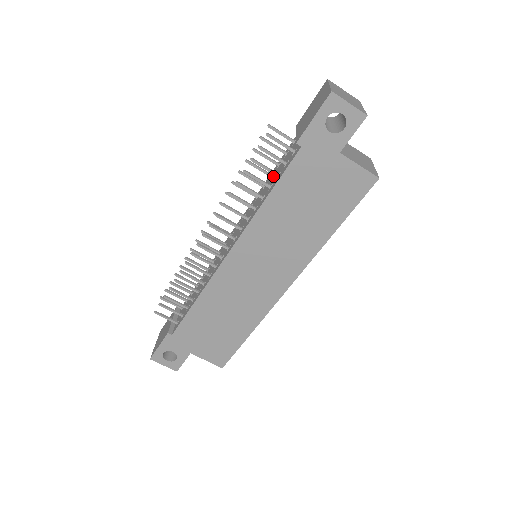
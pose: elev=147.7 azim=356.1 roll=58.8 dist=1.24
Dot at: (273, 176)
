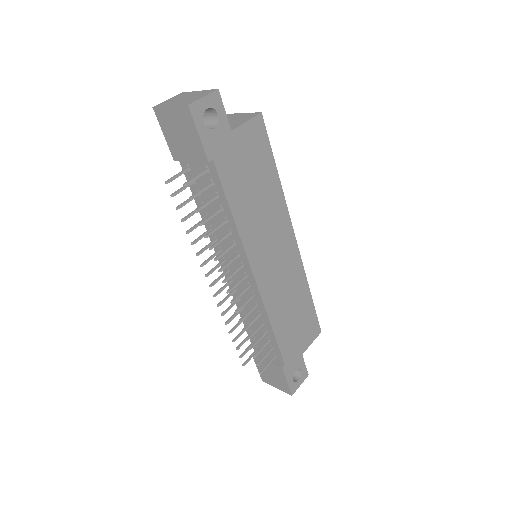
Dot at: occluded
